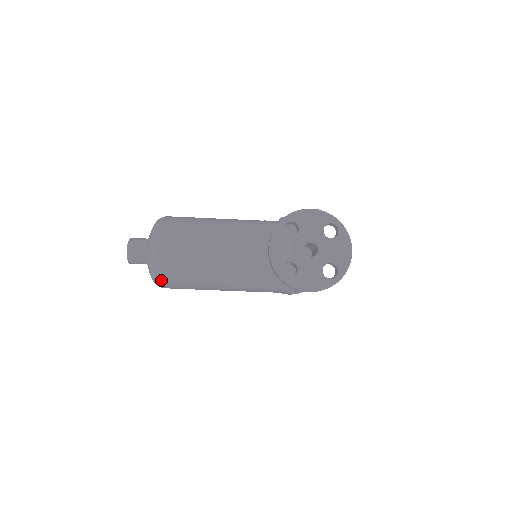
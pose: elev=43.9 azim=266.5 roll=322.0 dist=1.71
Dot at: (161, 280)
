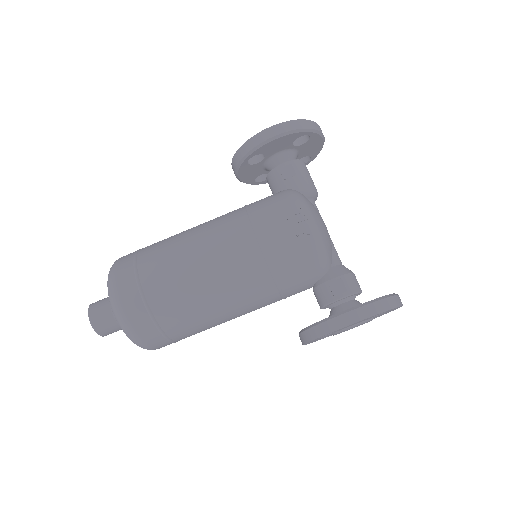
Dot at: (117, 269)
